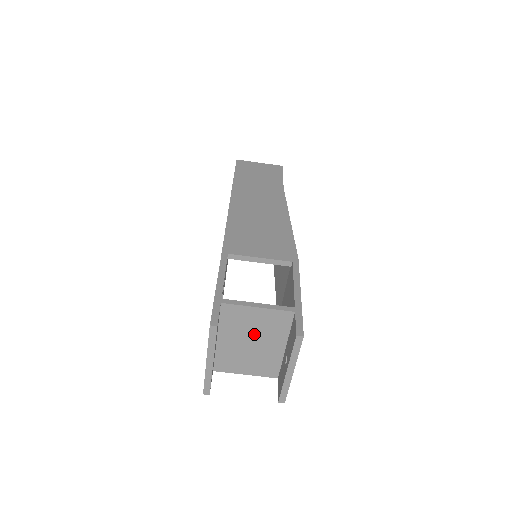
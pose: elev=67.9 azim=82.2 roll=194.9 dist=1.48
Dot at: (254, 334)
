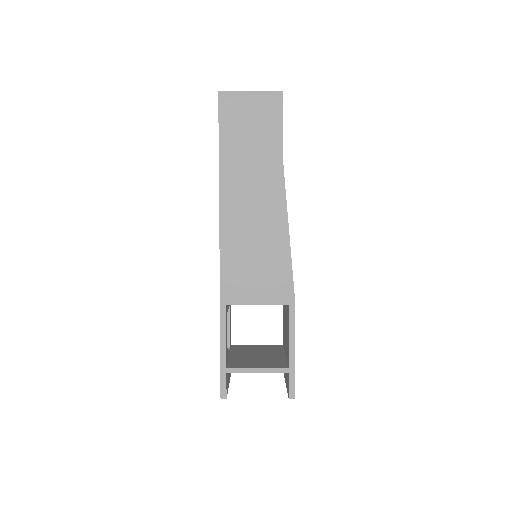
Dot at: occluded
